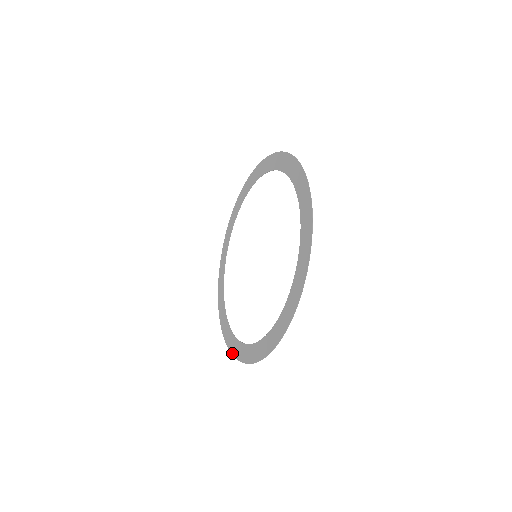
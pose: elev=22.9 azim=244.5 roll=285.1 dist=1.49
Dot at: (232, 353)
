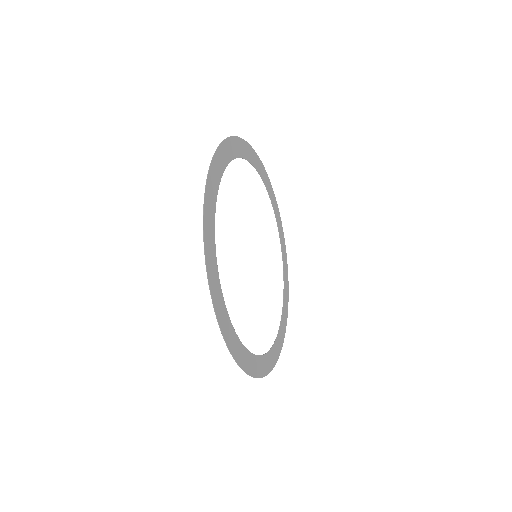
Dot at: (233, 357)
